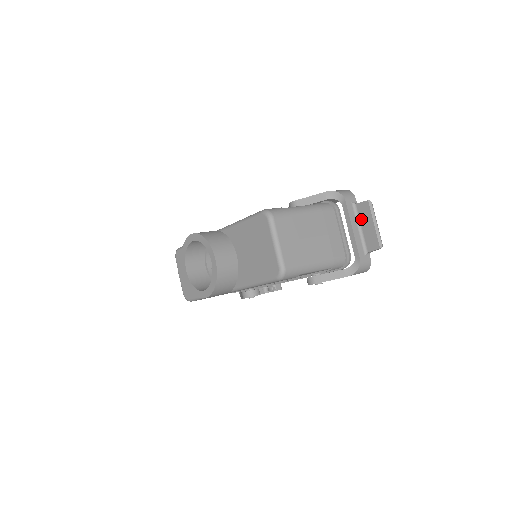
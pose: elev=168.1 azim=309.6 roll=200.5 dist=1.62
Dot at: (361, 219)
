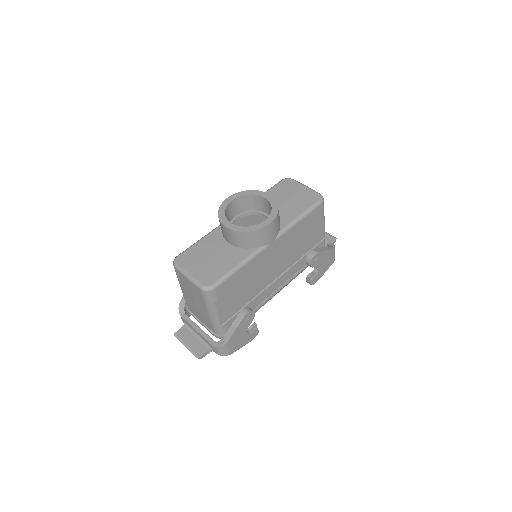
Dot at: occluded
